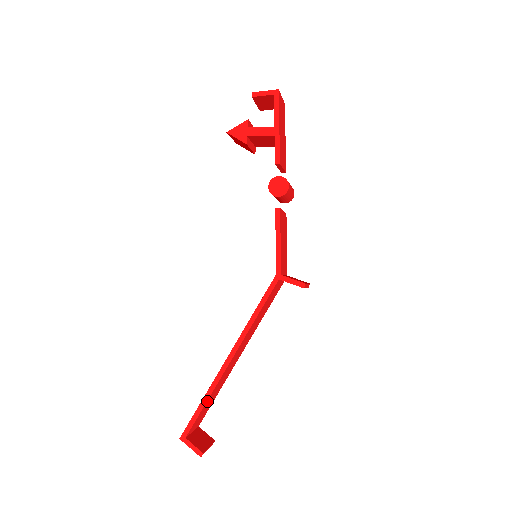
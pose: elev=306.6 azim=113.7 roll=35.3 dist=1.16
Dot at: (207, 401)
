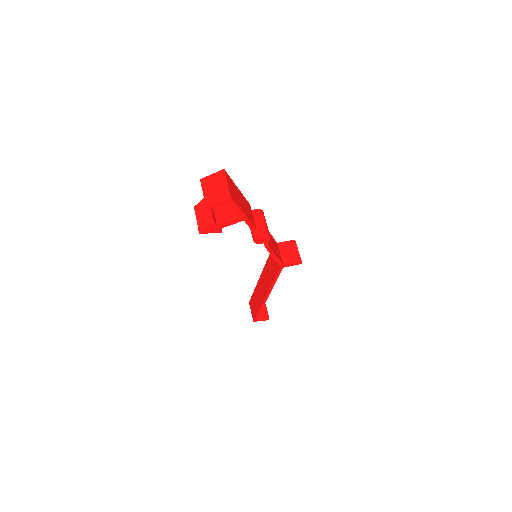
Dot at: (261, 309)
